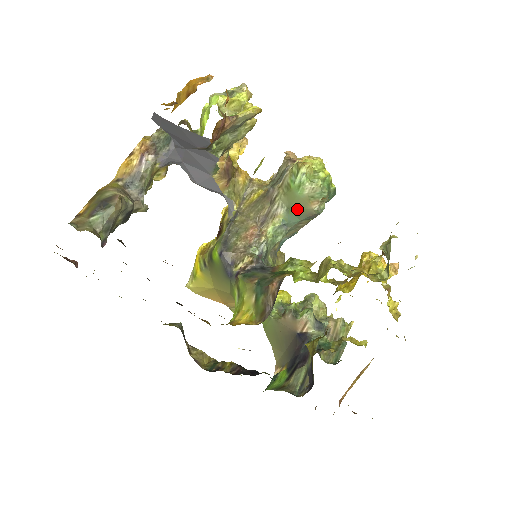
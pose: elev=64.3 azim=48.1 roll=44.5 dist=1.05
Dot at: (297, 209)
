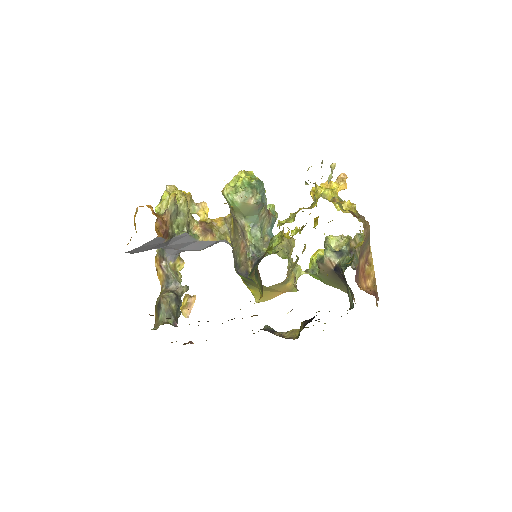
Dot at: (248, 212)
